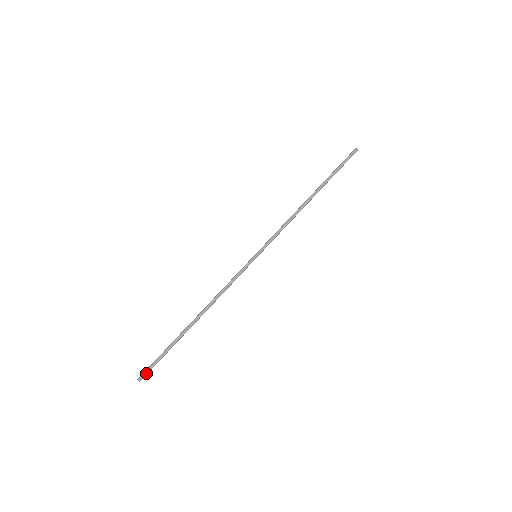
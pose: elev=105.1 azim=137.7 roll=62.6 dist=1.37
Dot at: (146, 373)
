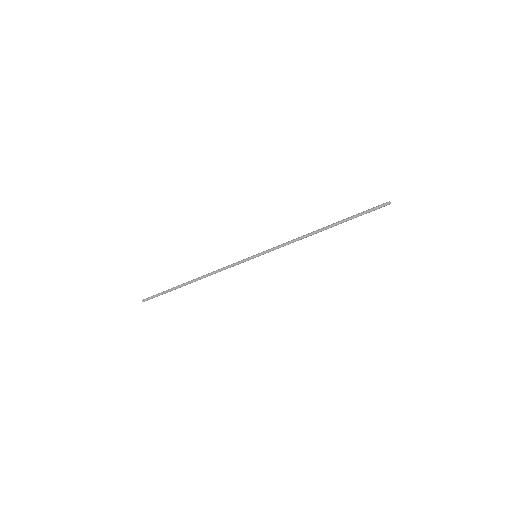
Dot at: (149, 299)
